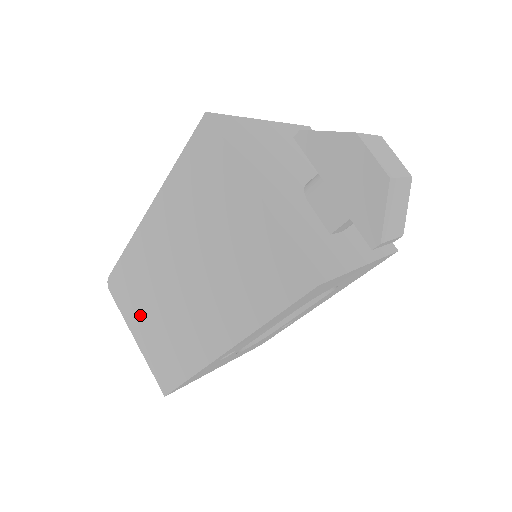
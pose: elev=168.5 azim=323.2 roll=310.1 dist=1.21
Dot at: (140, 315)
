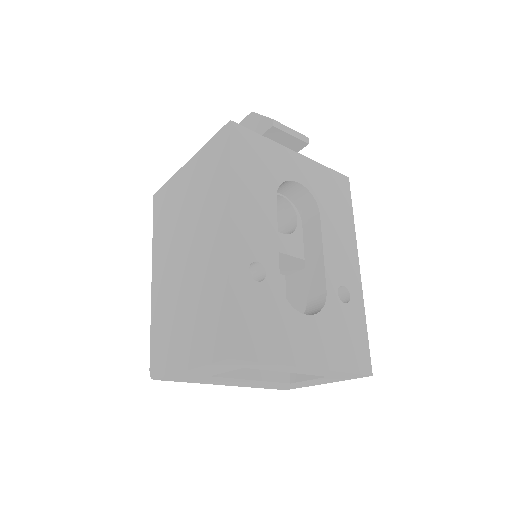
Dot at: (178, 343)
